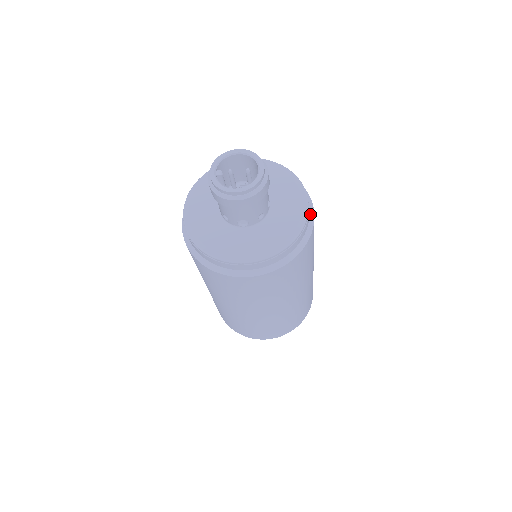
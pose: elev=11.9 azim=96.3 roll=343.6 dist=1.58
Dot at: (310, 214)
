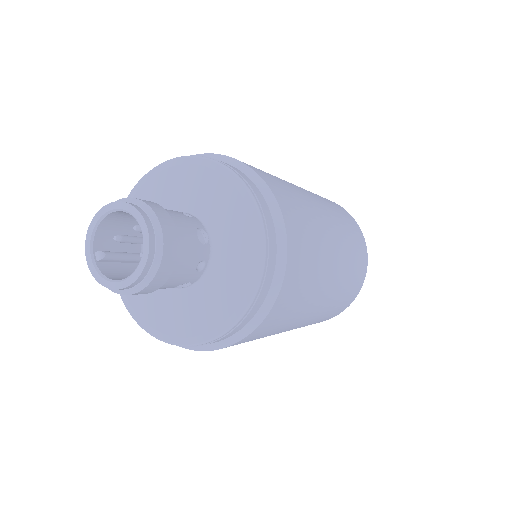
Dot at: (274, 218)
